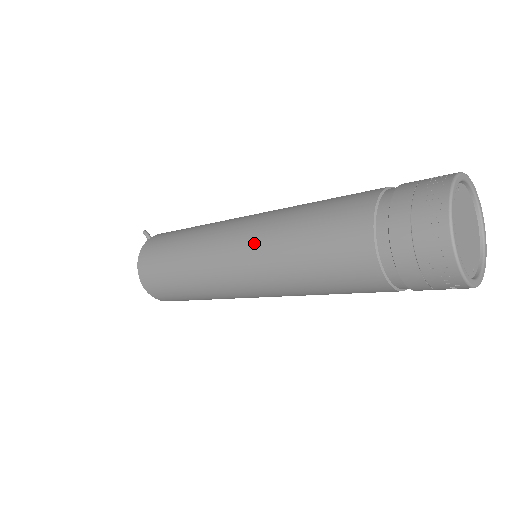
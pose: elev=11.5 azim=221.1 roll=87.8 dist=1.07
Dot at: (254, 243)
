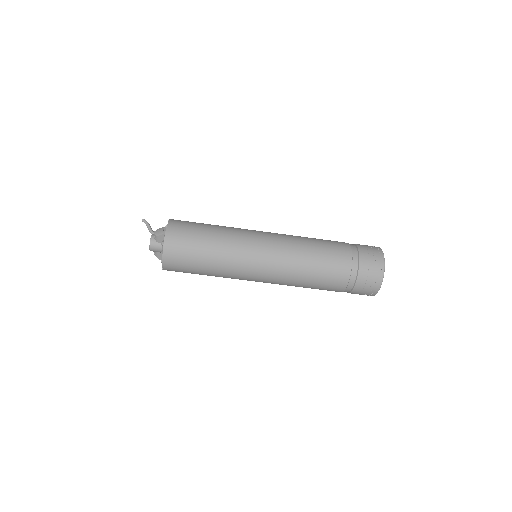
Dot at: (281, 239)
